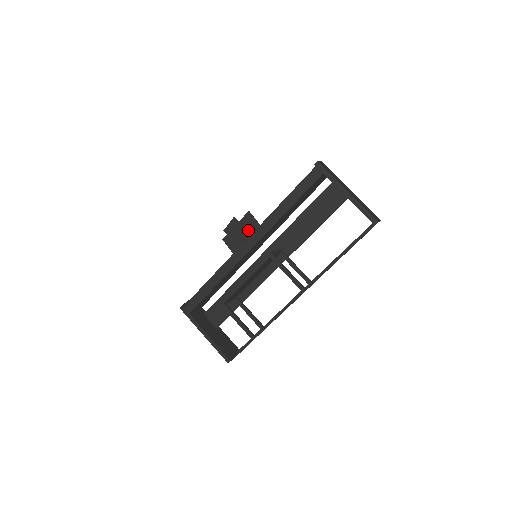
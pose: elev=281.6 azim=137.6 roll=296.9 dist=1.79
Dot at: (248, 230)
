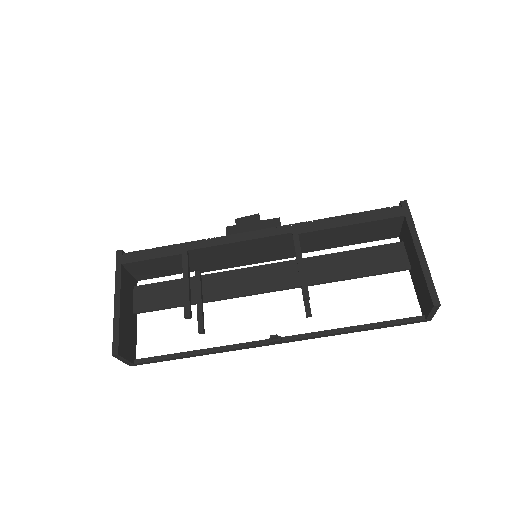
Dot at: occluded
